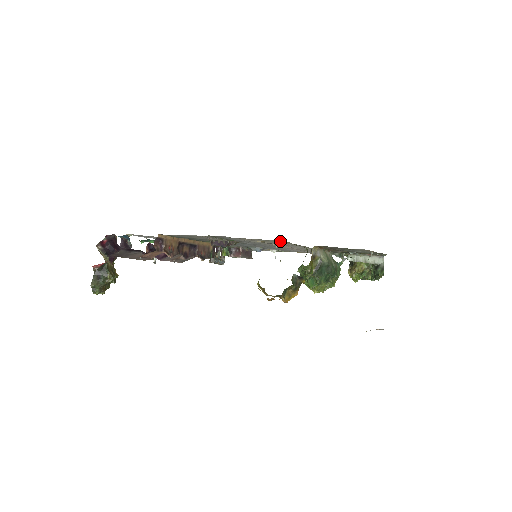
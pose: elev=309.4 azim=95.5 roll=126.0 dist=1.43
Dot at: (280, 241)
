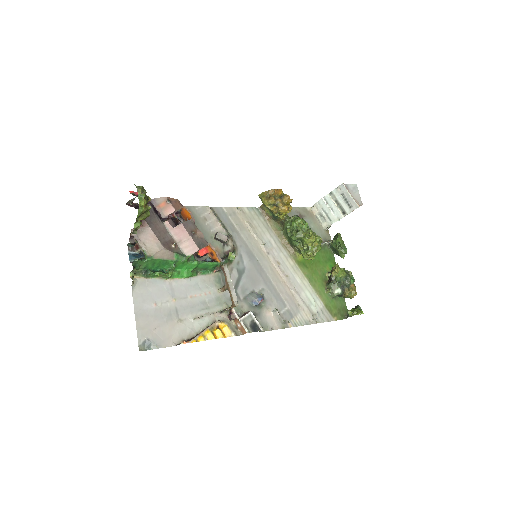
Dot at: (259, 215)
